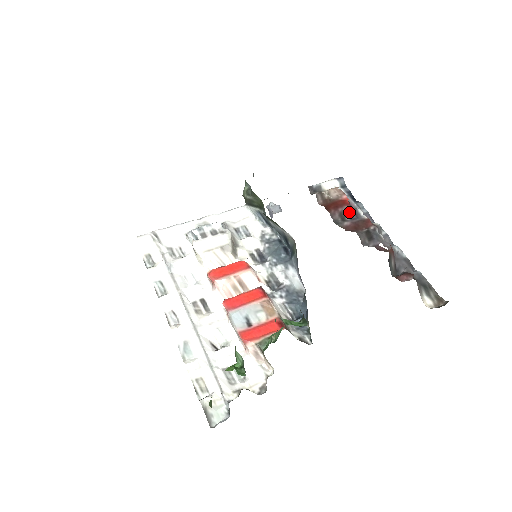
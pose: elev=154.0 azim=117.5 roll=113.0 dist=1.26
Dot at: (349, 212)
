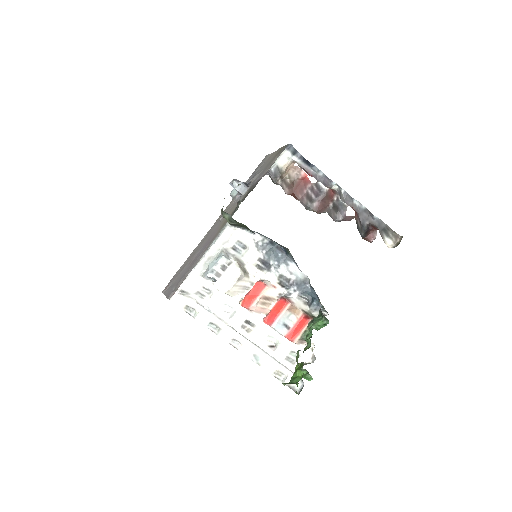
Dot at: (313, 190)
